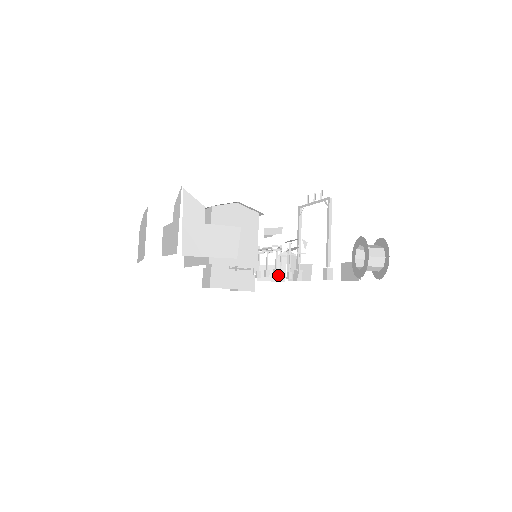
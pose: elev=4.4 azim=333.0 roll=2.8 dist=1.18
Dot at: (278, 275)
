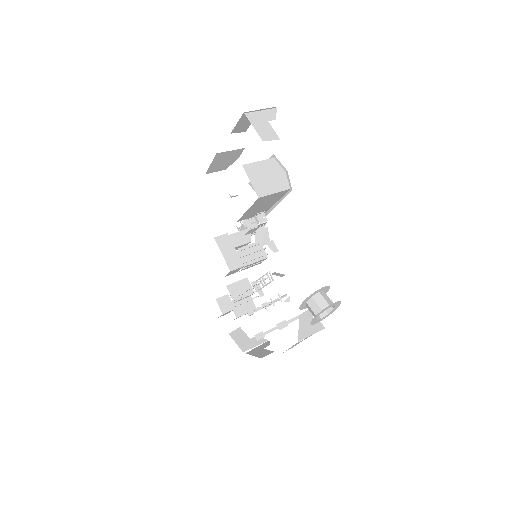
Dot at: (253, 285)
